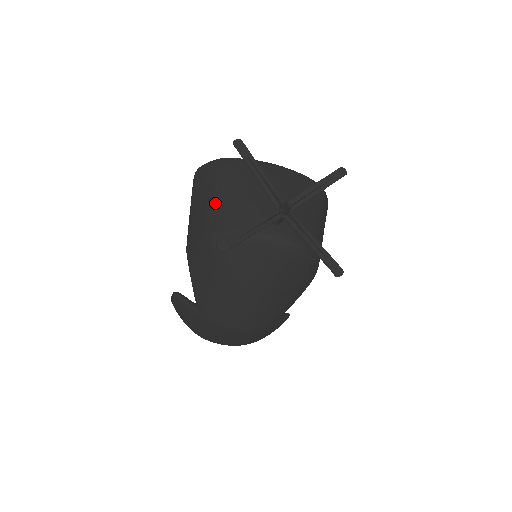
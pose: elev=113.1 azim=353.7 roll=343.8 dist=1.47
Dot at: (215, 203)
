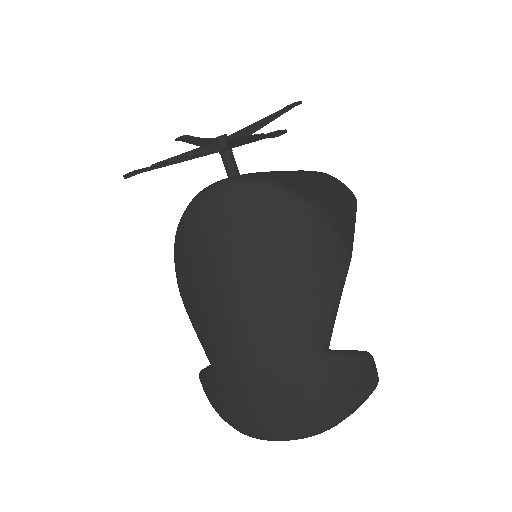
Dot at: occluded
